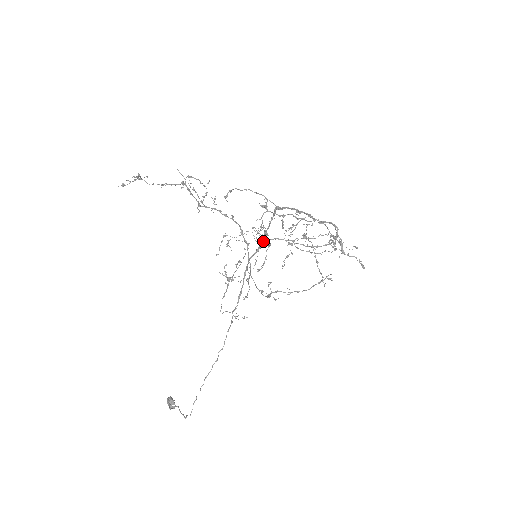
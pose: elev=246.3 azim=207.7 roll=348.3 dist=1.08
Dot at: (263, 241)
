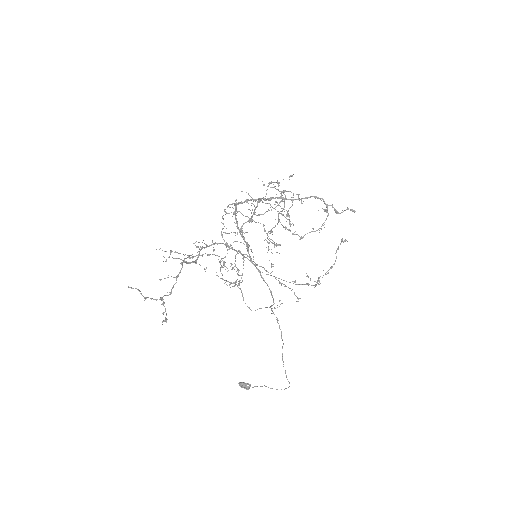
Dot at: (243, 237)
